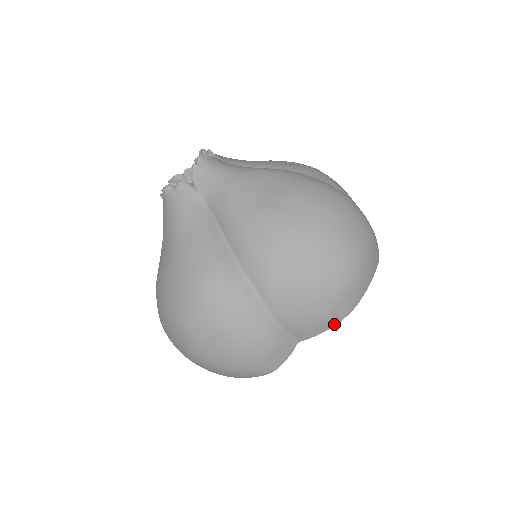
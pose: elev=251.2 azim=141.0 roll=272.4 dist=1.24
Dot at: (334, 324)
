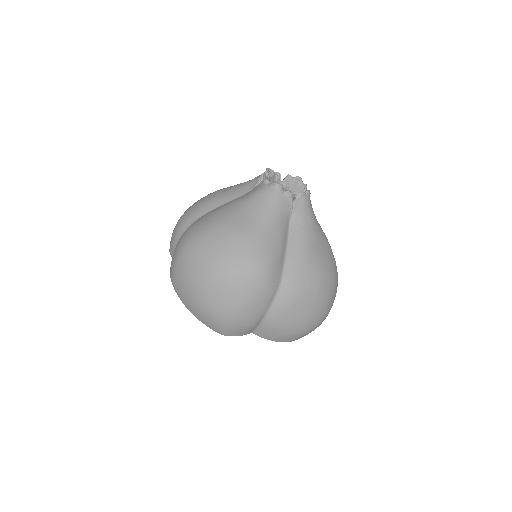
Dot at: (278, 341)
